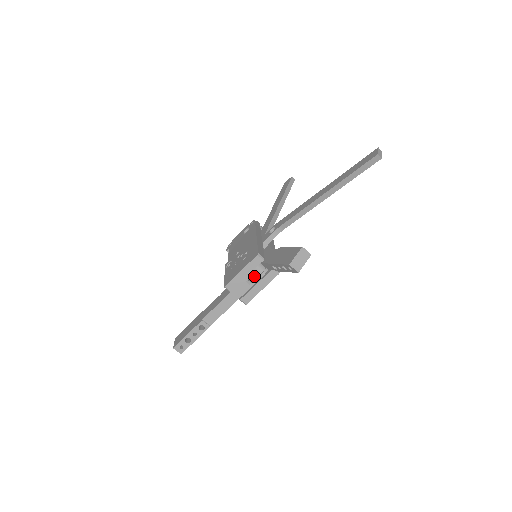
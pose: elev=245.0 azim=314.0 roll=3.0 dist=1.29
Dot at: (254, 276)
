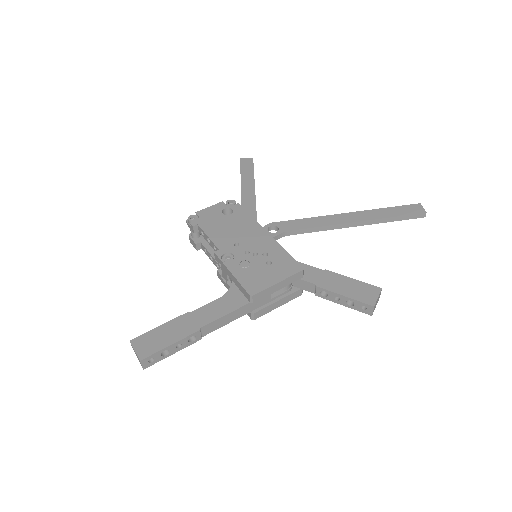
Dot at: occluded
